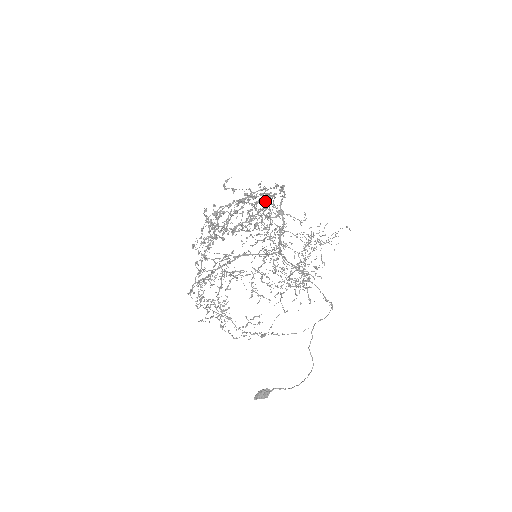
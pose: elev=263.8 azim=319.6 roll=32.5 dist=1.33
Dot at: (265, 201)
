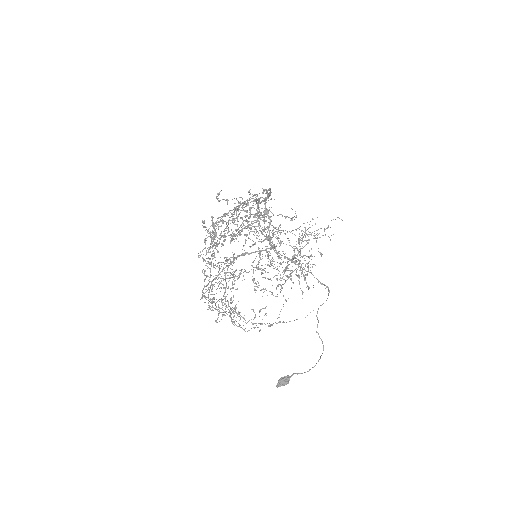
Dot at: (258, 206)
